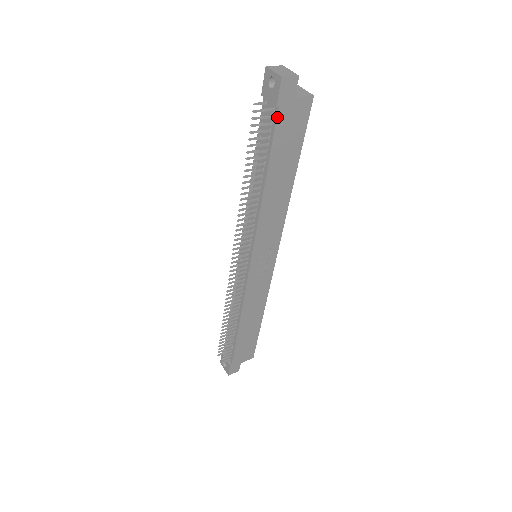
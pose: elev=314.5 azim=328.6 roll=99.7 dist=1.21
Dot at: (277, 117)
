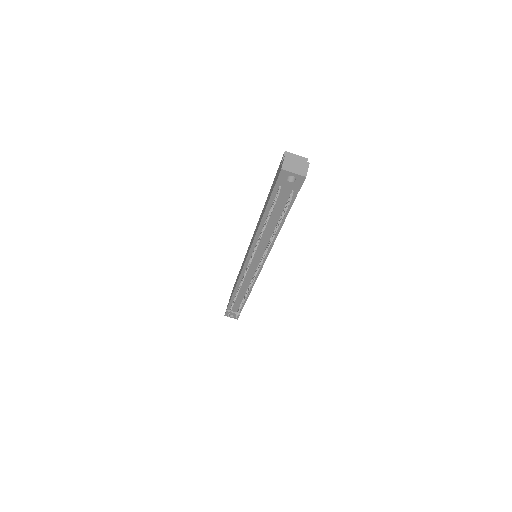
Dot at: (296, 195)
